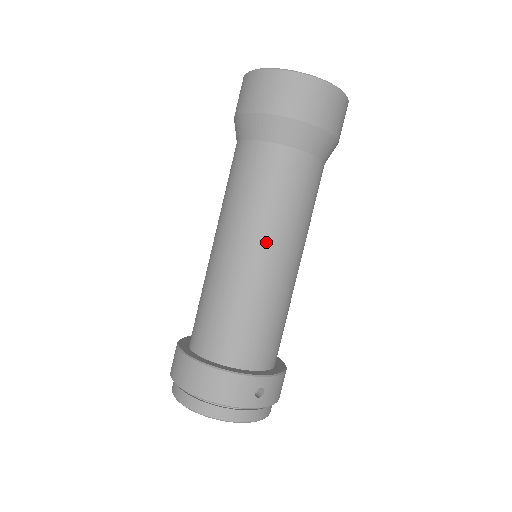
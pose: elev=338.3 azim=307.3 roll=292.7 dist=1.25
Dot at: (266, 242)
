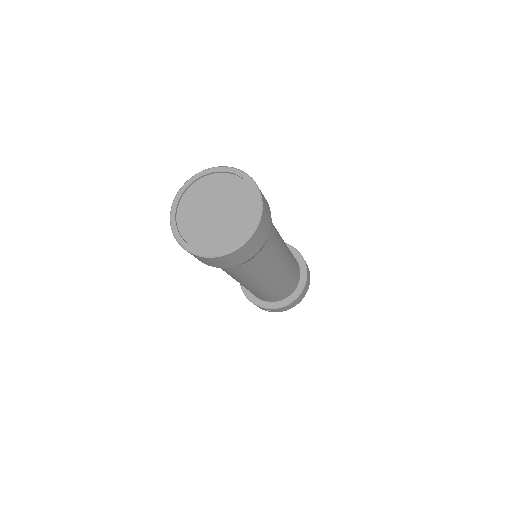
Dot at: (233, 278)
